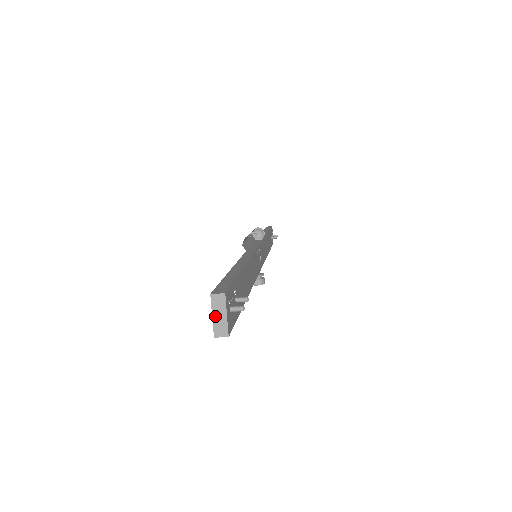
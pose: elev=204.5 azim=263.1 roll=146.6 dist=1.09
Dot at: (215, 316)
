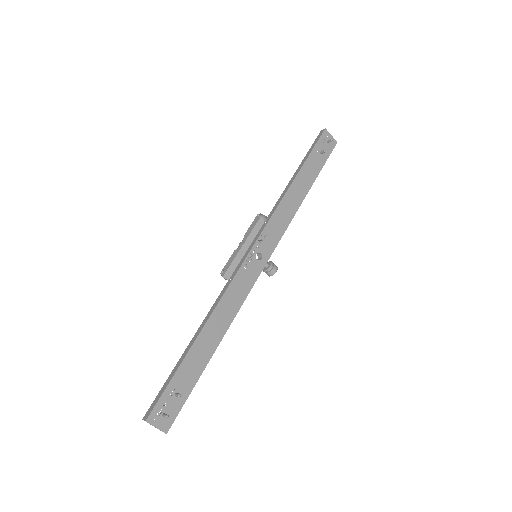
Dot at: (154, 426)
